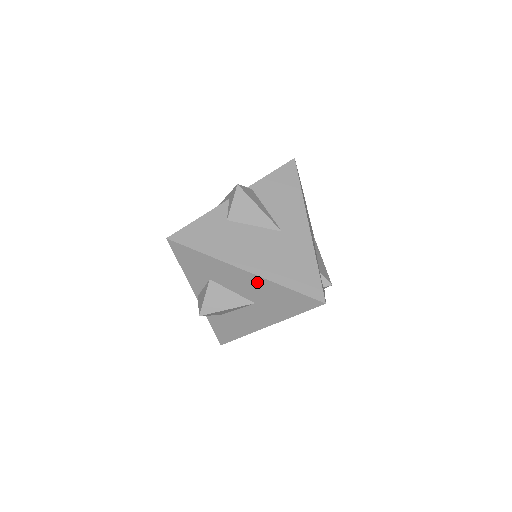
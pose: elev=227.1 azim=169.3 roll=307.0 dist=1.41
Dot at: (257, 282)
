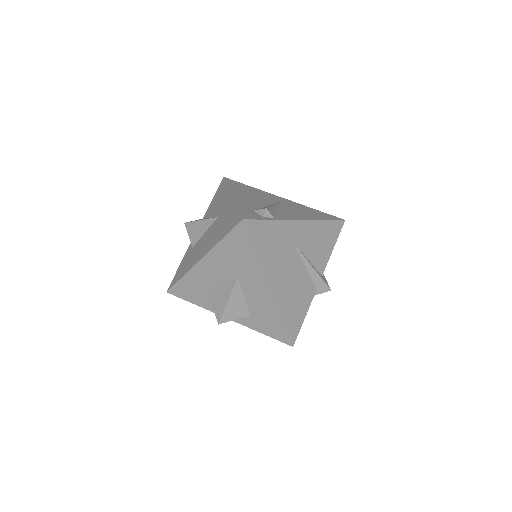
Dot at: (213, 259)
